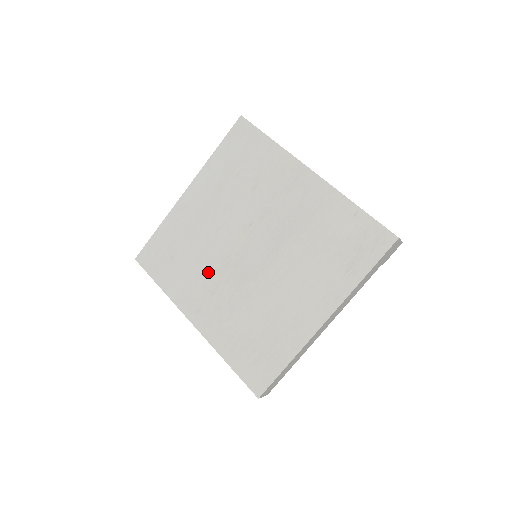
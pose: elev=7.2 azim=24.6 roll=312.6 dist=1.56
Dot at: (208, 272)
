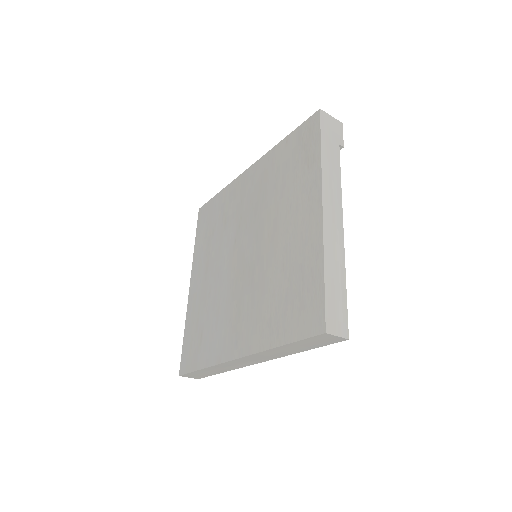
Dot at: (228, 306)
